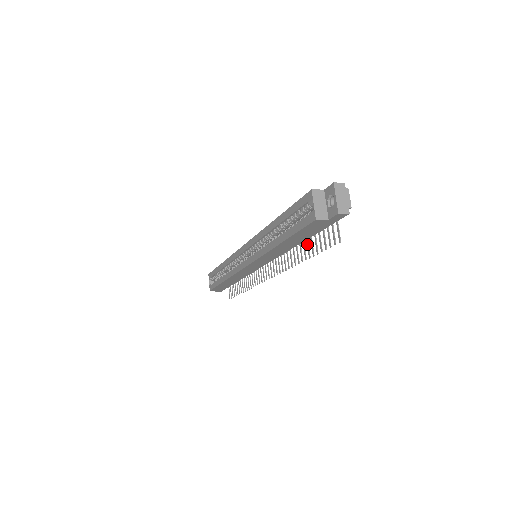
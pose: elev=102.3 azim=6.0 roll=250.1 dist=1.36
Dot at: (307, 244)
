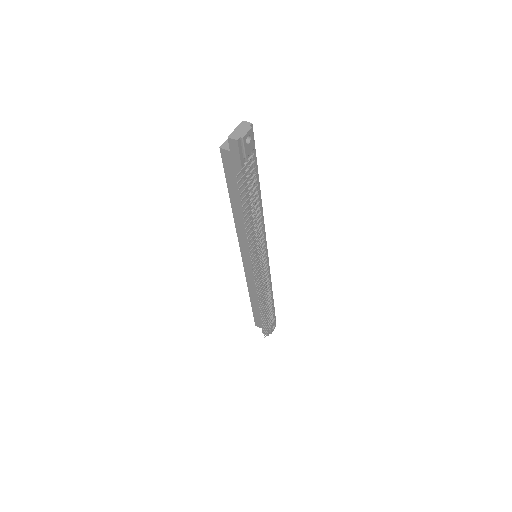
Dot at: (250, 209)
